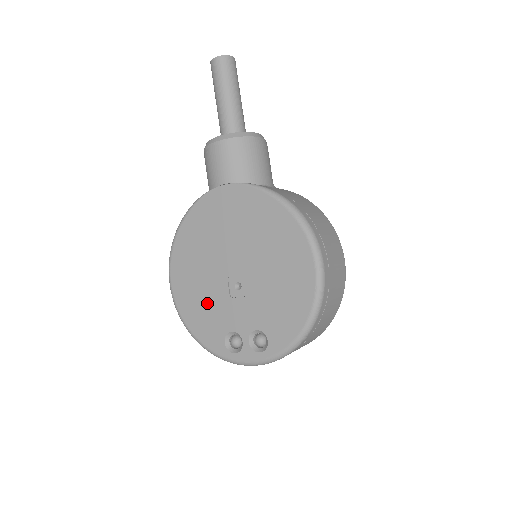
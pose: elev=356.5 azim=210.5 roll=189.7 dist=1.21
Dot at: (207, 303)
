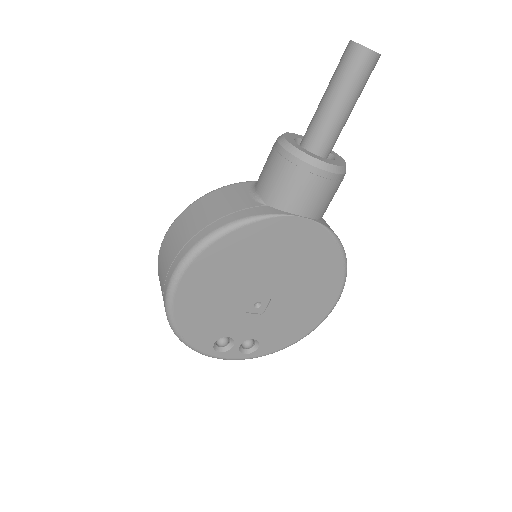
Dot at: (215, 311)
